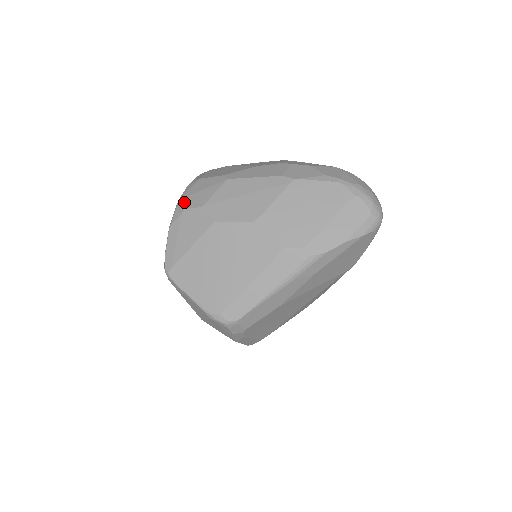
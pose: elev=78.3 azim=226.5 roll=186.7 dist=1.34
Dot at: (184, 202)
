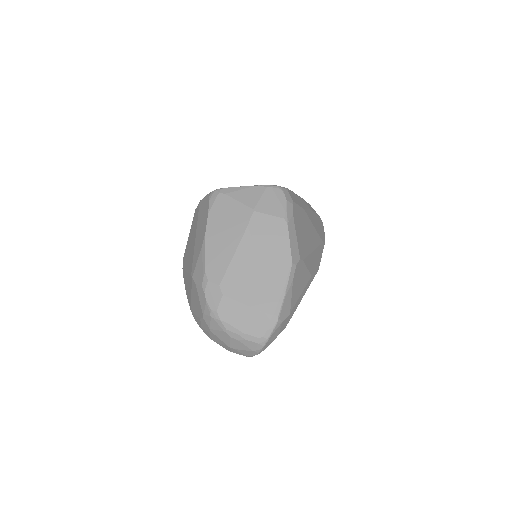
Dot at: occluded
